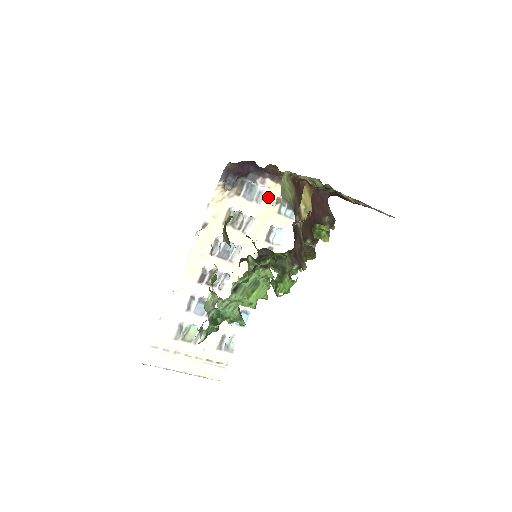
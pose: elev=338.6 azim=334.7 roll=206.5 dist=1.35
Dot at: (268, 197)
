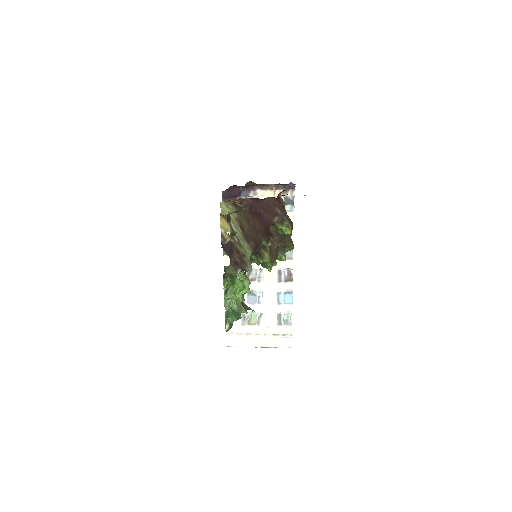
Dot at: occluded
